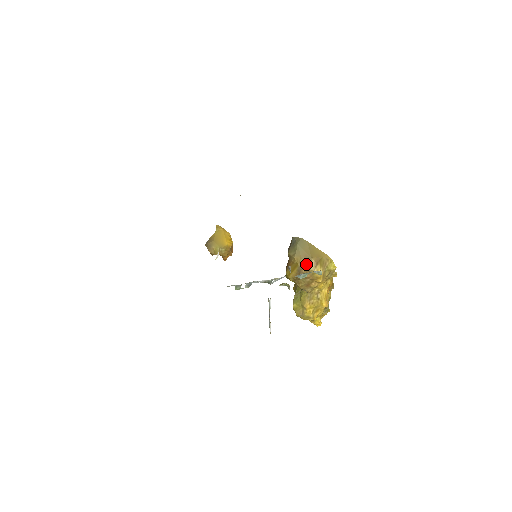
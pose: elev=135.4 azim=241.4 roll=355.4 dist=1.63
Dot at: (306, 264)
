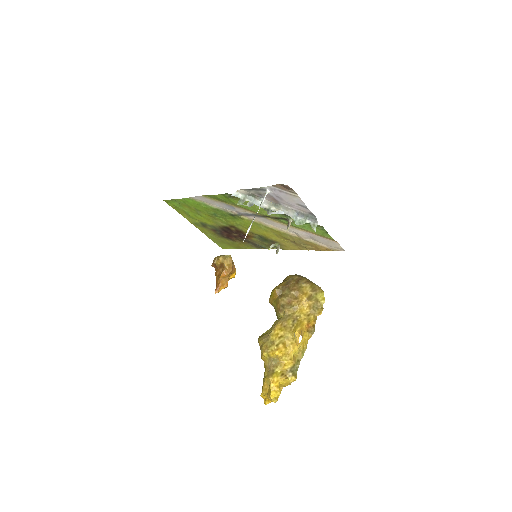
Dot at: (297, 280)
